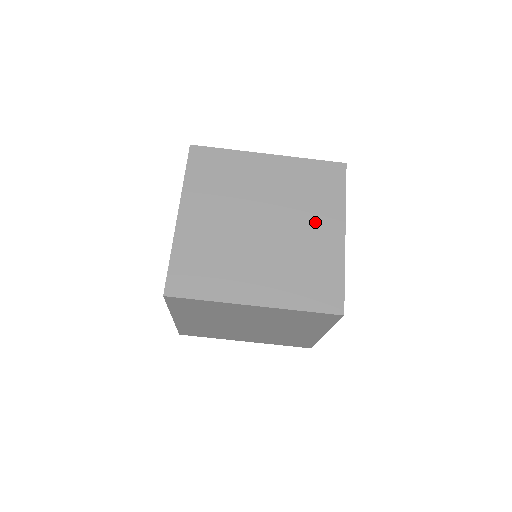
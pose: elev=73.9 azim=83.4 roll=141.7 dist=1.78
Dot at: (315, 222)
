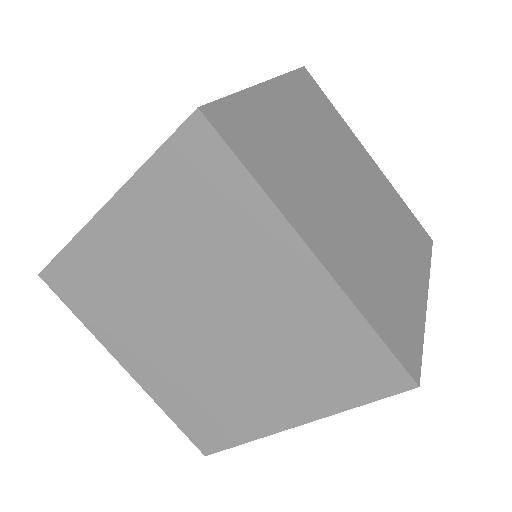
Dot at: (401, 253)
